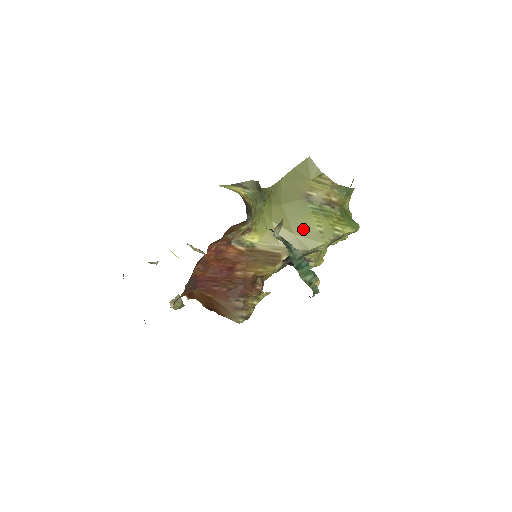
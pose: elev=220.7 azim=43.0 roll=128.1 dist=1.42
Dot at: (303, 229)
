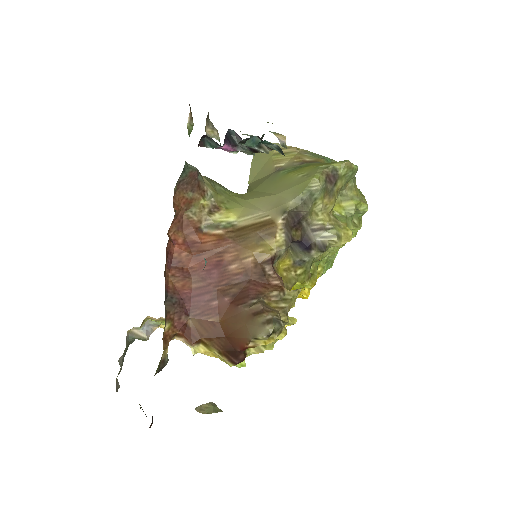
Dot at: (284, 186)
